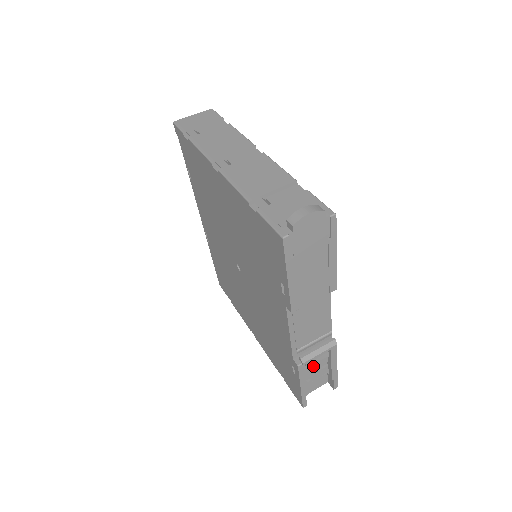
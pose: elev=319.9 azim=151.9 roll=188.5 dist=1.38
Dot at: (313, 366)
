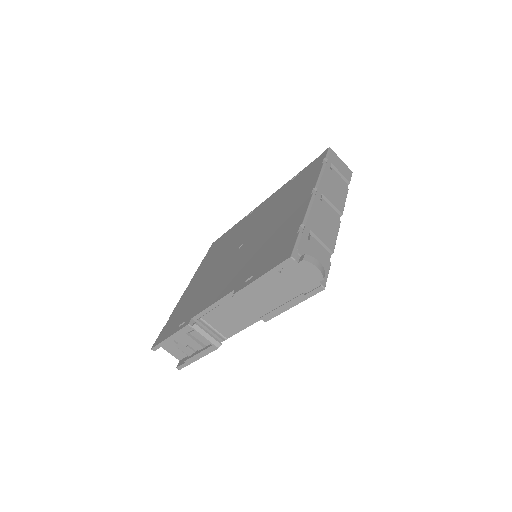
Dot at: (191, 339)
